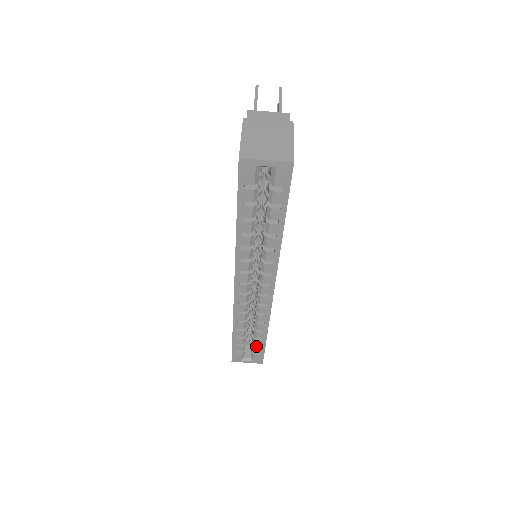
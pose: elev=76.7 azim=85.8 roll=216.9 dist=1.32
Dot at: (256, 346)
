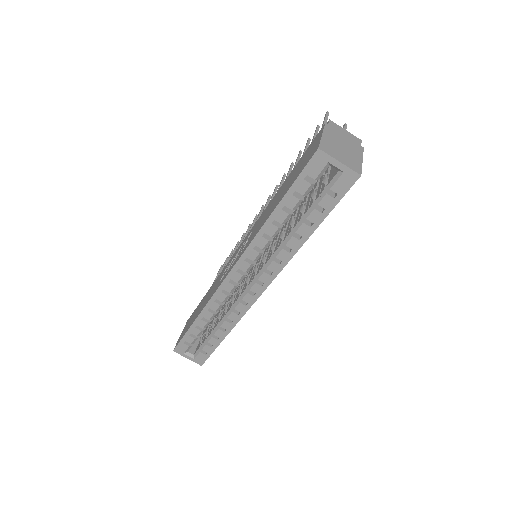
Dot at: (208, 344)
